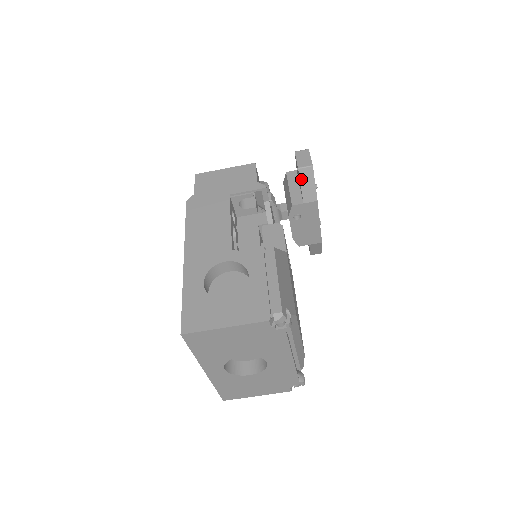
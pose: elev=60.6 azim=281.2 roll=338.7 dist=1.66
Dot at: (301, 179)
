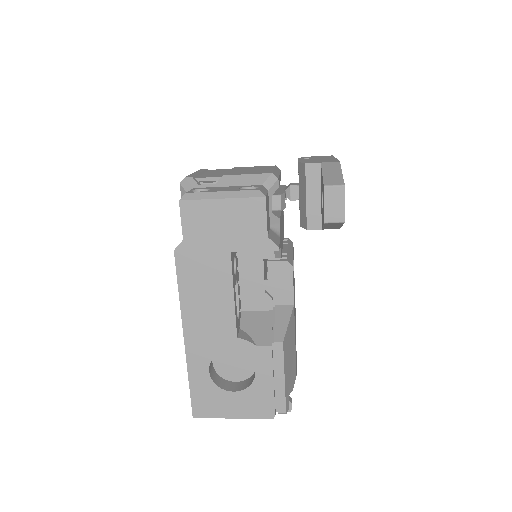
Dot at: (325, 225)
